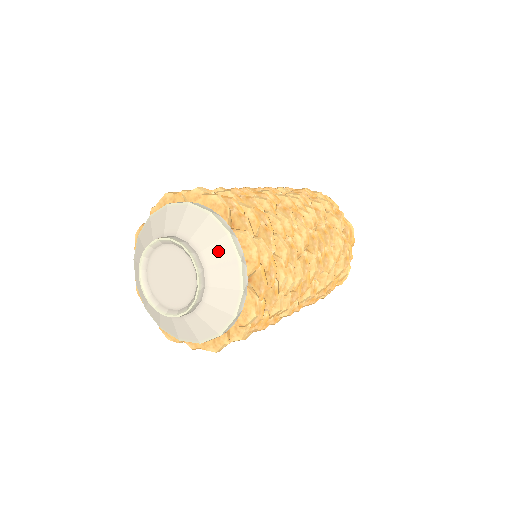
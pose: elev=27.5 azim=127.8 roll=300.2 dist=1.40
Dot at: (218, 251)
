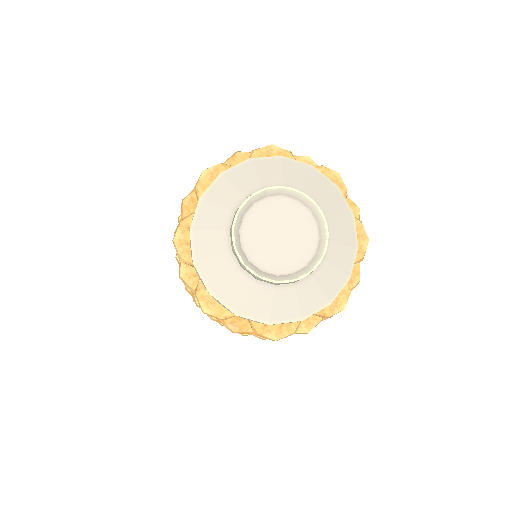
Dot at: (342, 228)
